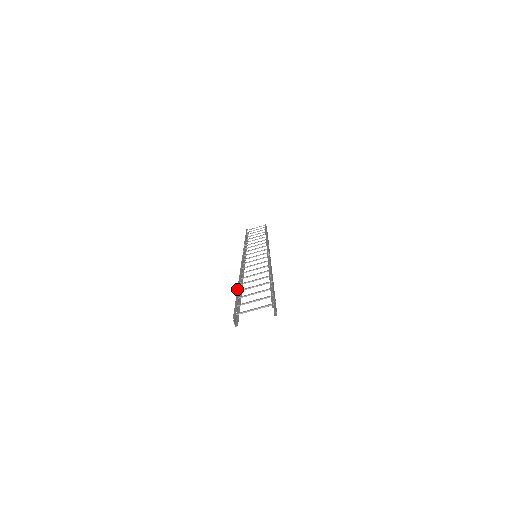
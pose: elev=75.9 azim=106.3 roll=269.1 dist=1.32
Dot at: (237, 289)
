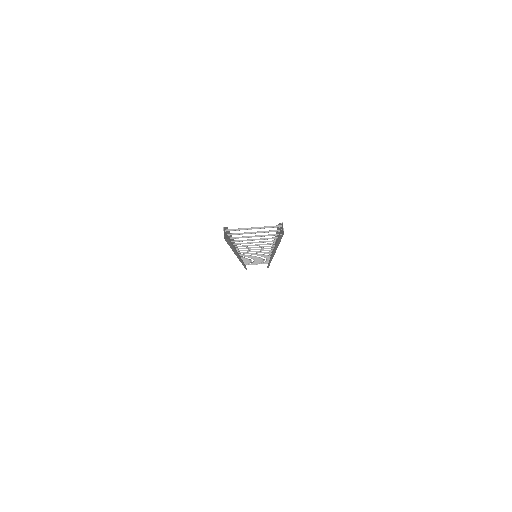
Dot at: (231, 240)
